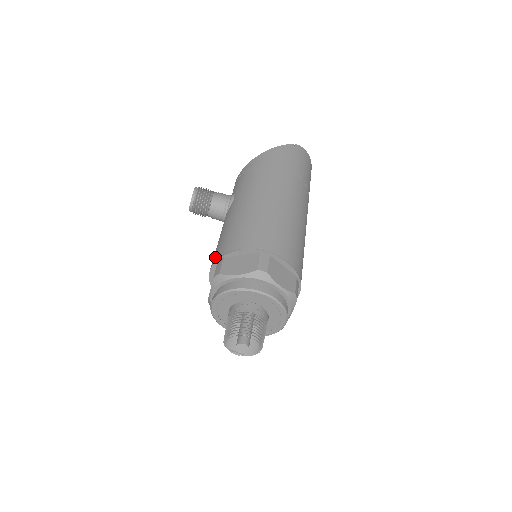
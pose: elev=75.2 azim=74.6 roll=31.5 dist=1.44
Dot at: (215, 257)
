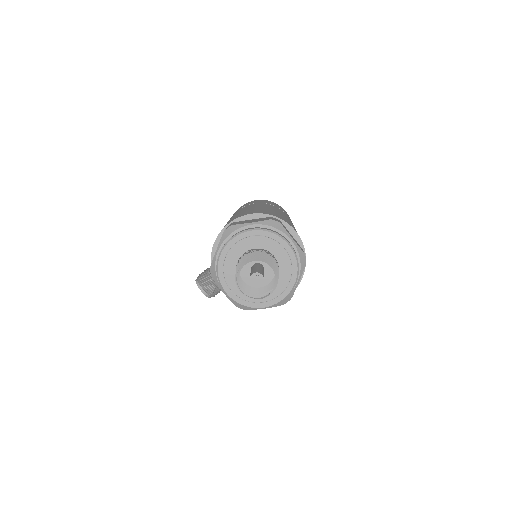
Dot at: occluded
